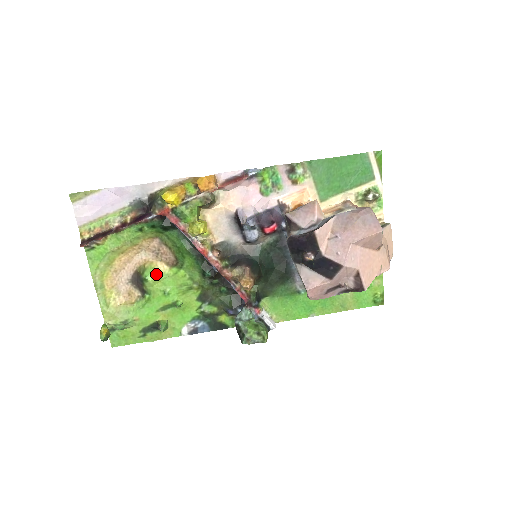
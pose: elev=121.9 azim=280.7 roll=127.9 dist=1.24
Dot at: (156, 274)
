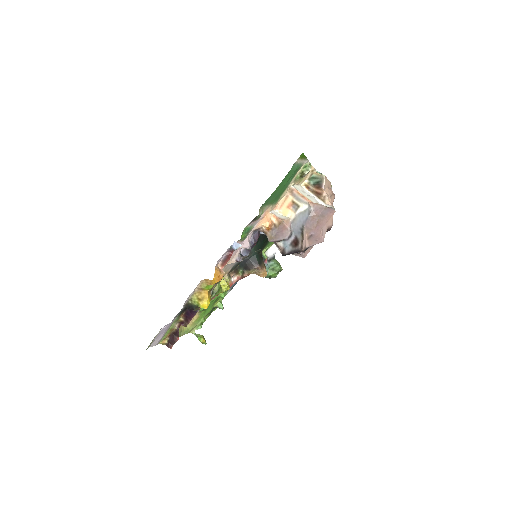
Dot at: occluded
